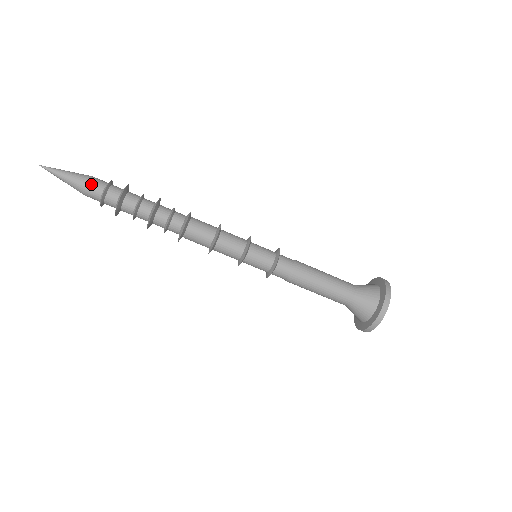
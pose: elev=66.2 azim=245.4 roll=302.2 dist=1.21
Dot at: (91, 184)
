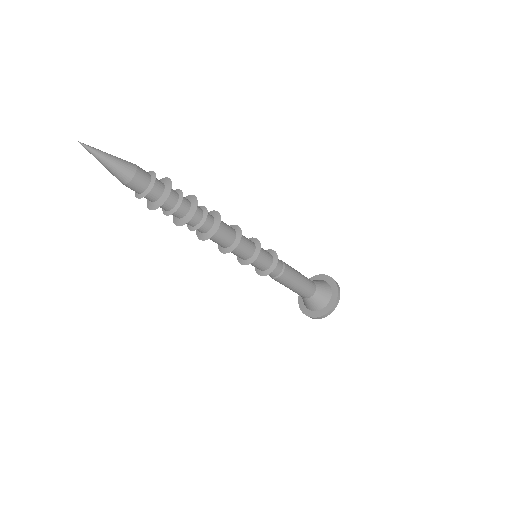
Dot at: (129, 186)
